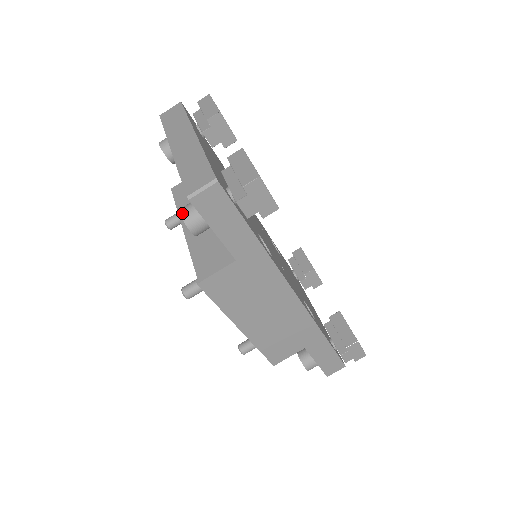
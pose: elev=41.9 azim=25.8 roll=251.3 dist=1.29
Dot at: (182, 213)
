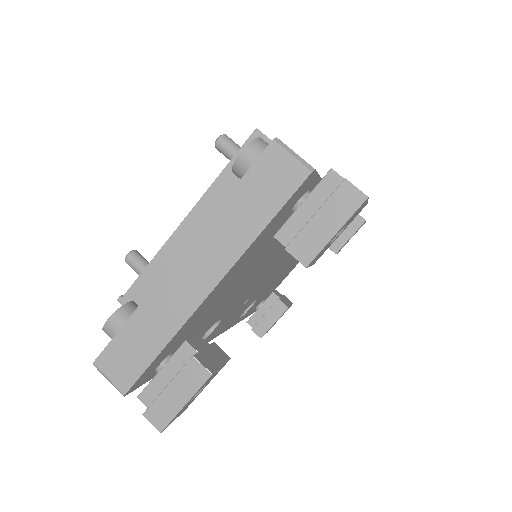
Dot at: (107, 325)
